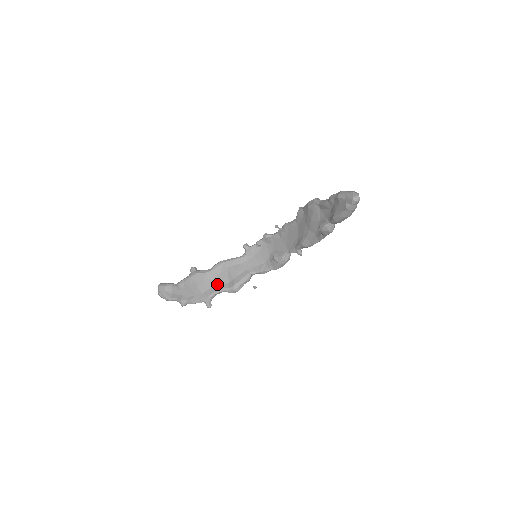
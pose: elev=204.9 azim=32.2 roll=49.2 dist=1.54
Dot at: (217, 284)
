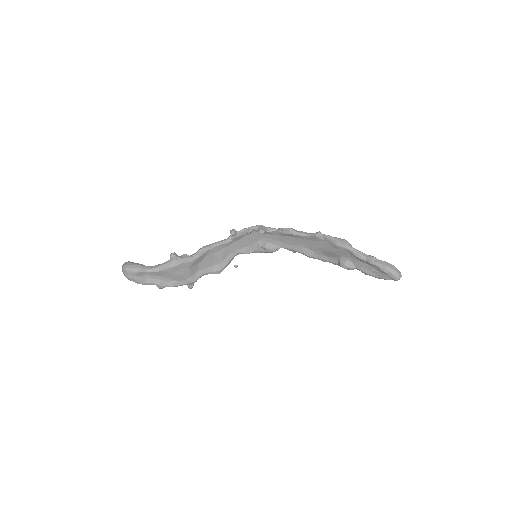
Dot at: (201, 269)
